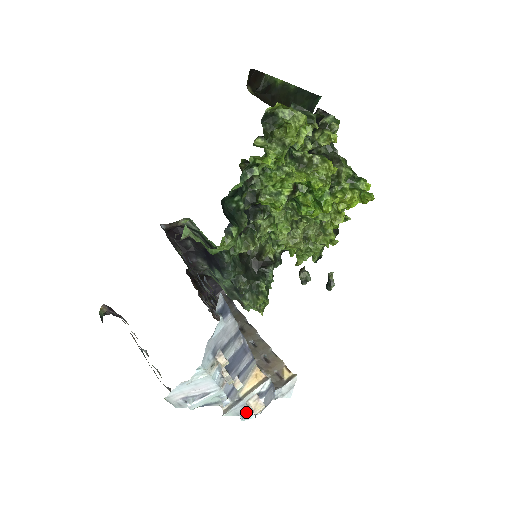
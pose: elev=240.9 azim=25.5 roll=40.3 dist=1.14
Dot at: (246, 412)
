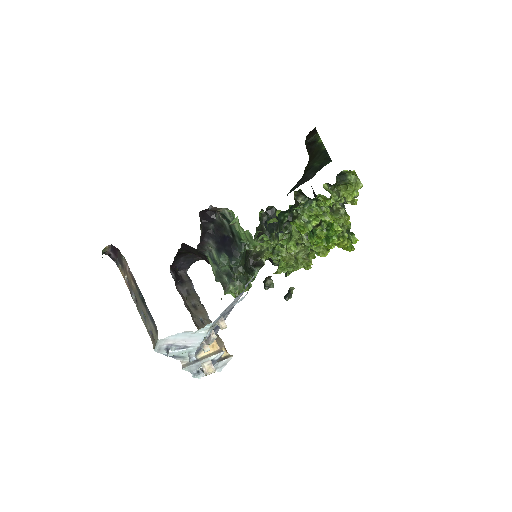
Dot at: (198, 372)
